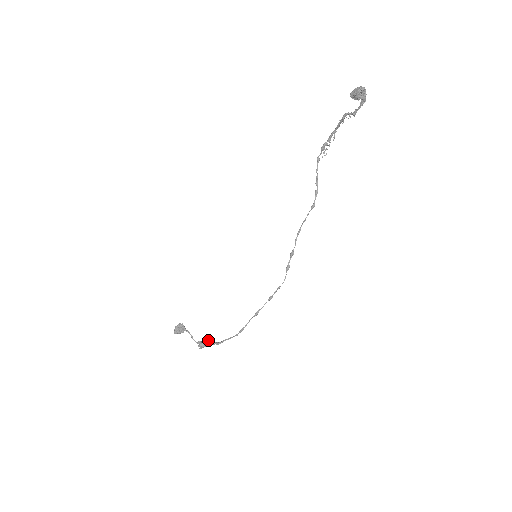
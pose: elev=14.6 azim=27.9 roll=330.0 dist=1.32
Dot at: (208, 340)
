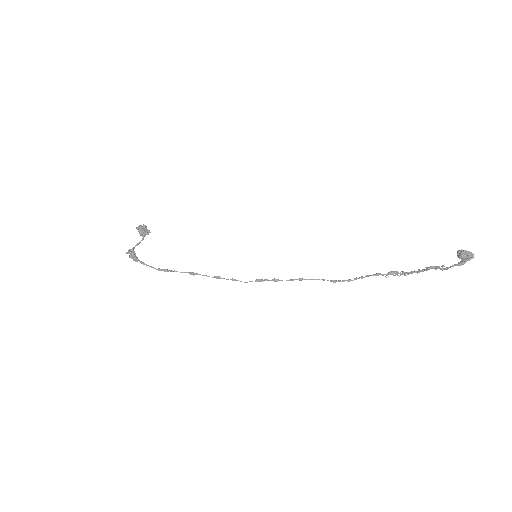
Dot at: occluded
